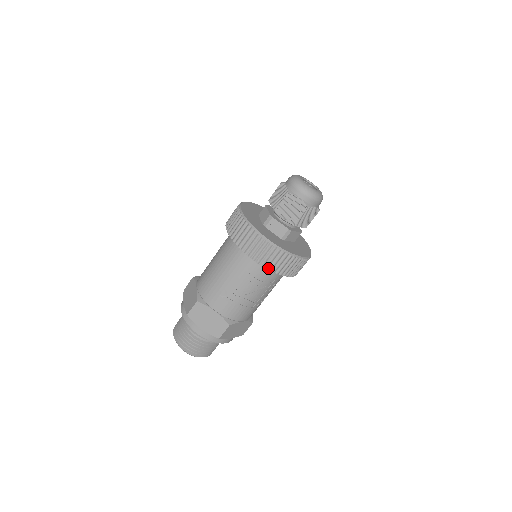
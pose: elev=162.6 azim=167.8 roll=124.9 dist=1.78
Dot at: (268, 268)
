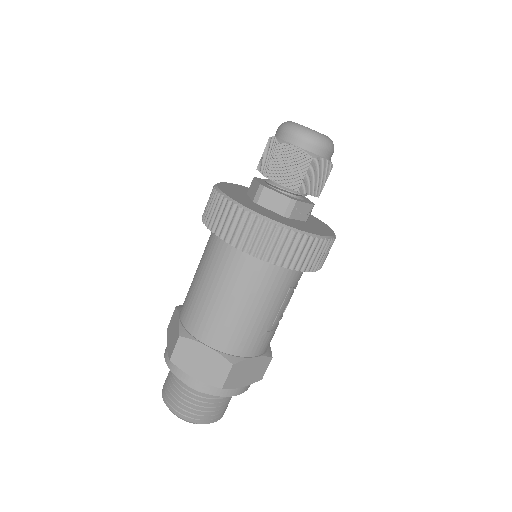
Dot at: (319, 268)
